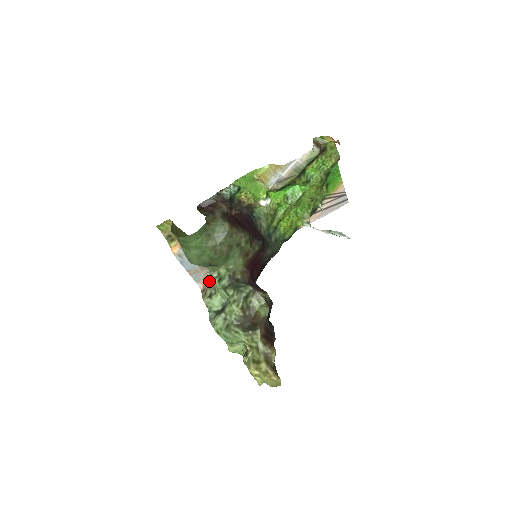
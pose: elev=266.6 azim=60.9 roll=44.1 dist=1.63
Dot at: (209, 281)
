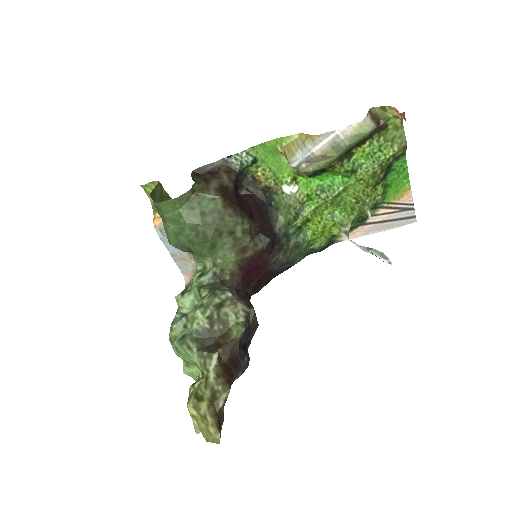
Dot at: occluded
